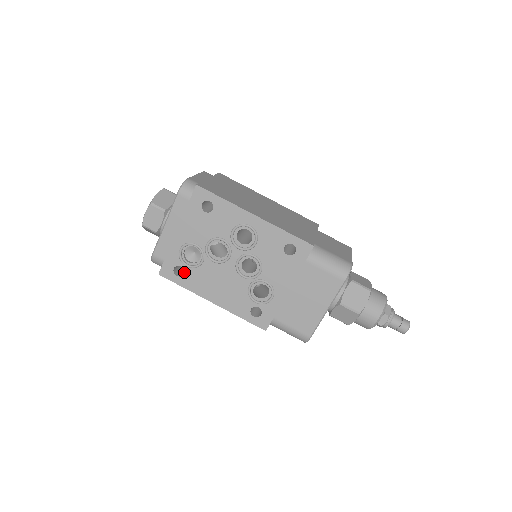
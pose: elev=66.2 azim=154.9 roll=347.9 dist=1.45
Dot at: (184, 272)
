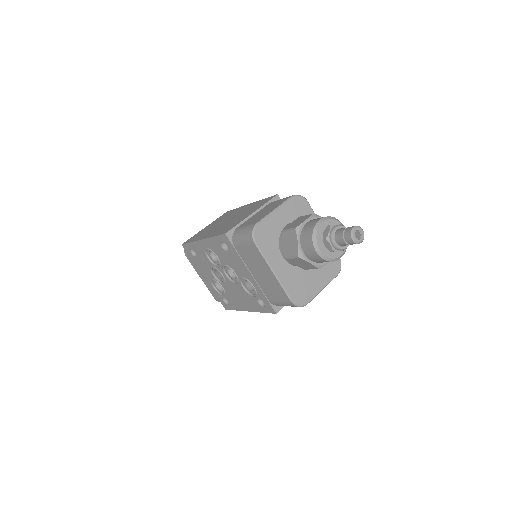
Dot at: (227, 300)
